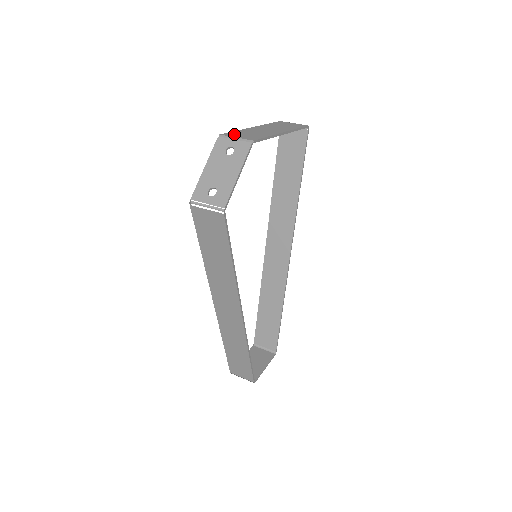
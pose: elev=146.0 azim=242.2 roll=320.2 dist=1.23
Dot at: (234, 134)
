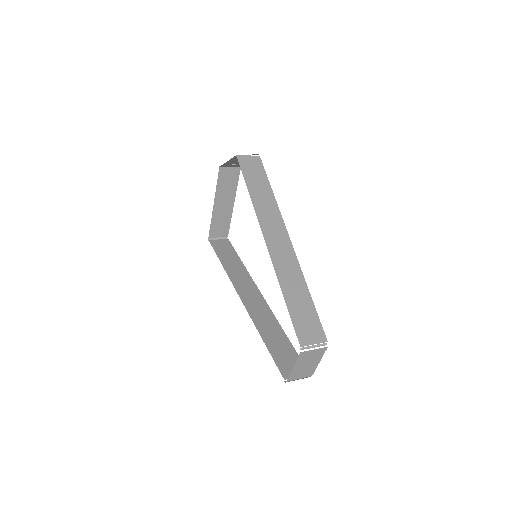
Dot at: (223, 173)
